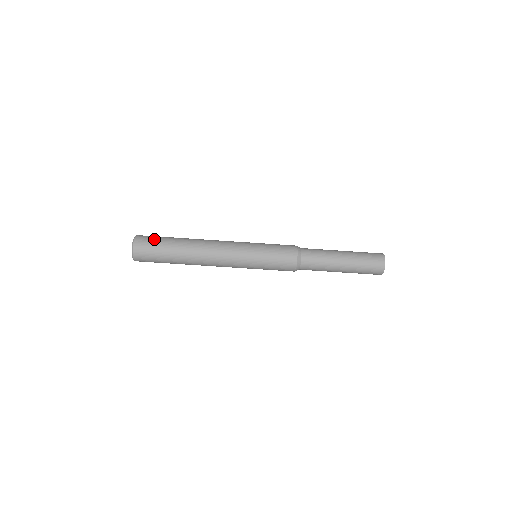
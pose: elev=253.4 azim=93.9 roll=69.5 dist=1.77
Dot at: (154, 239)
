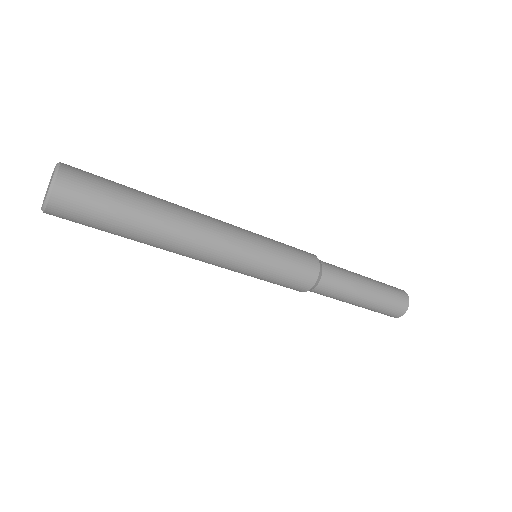
Dot at: (100, 179)
